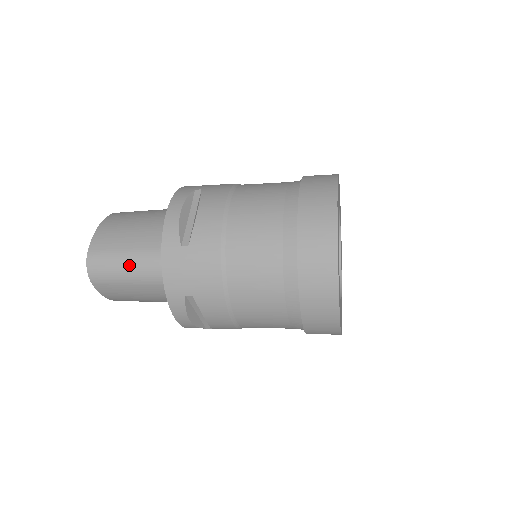
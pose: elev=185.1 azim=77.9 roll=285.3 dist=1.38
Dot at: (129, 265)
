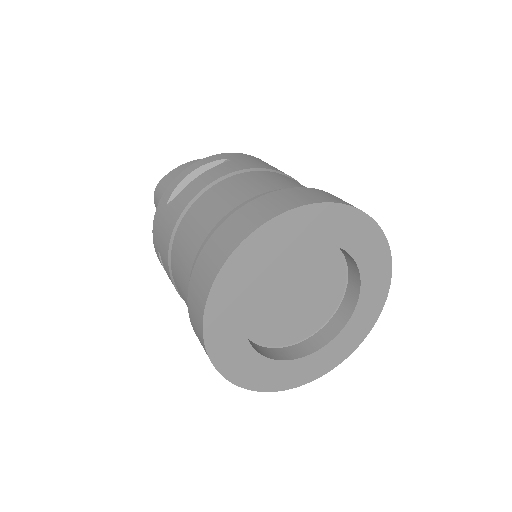
Dot at: occluded
